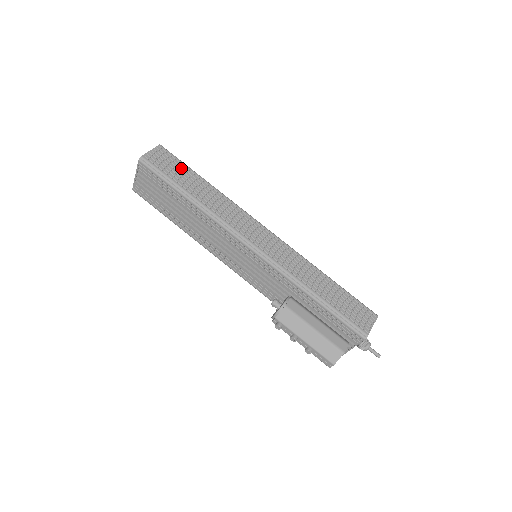
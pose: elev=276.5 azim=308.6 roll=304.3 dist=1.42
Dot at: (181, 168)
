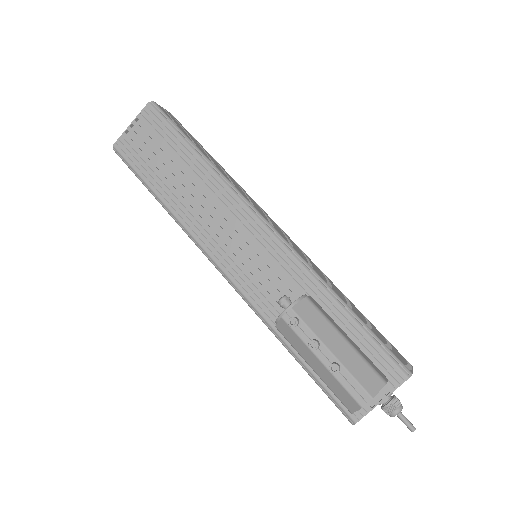
Dot at: (191, 136)
